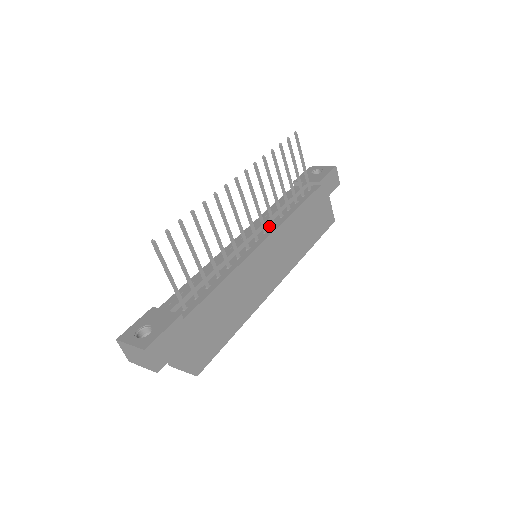
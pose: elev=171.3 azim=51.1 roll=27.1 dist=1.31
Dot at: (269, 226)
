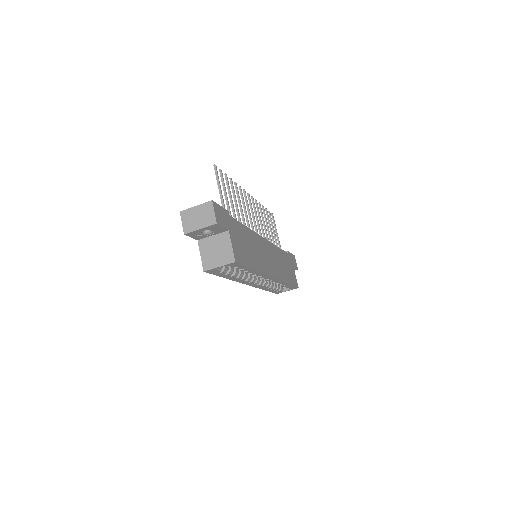
Dot at: occluded
